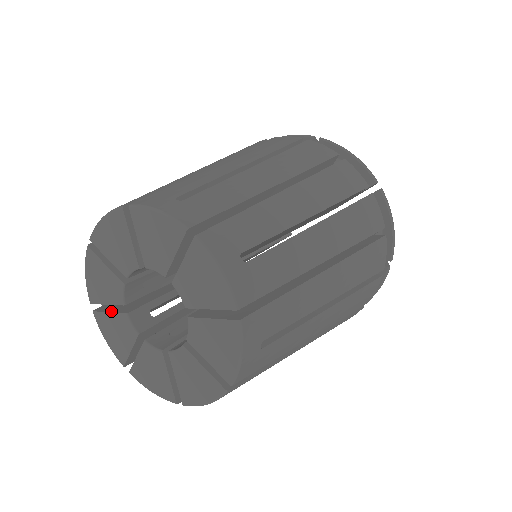
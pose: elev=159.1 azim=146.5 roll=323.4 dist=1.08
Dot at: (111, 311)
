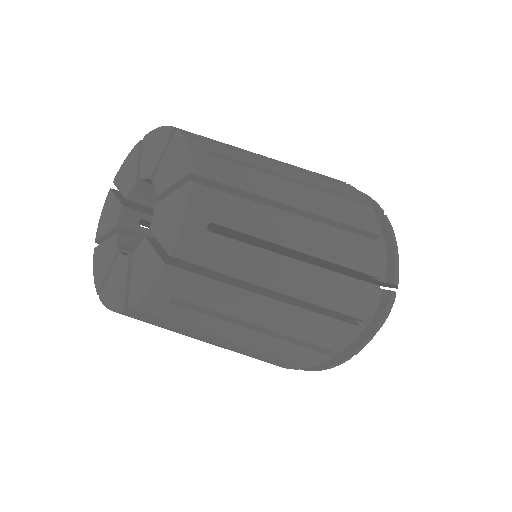
Dot at: (118, 197)
